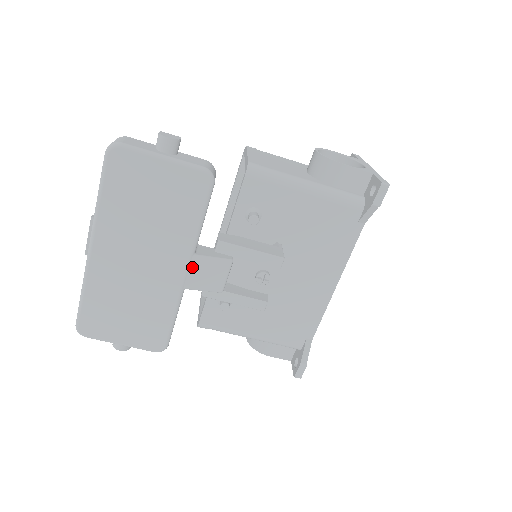
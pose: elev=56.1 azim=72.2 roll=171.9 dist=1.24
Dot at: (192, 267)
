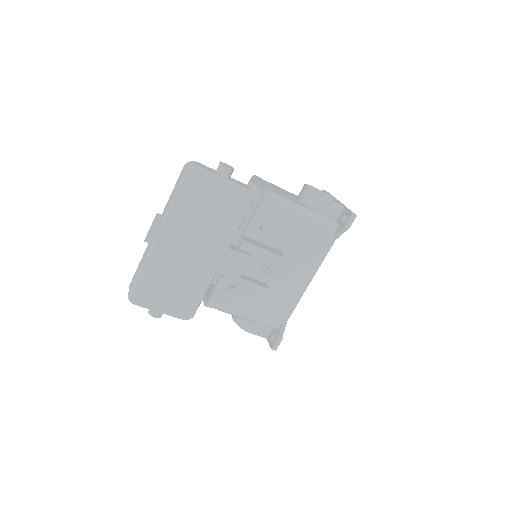
Dot at: (225, 258)
